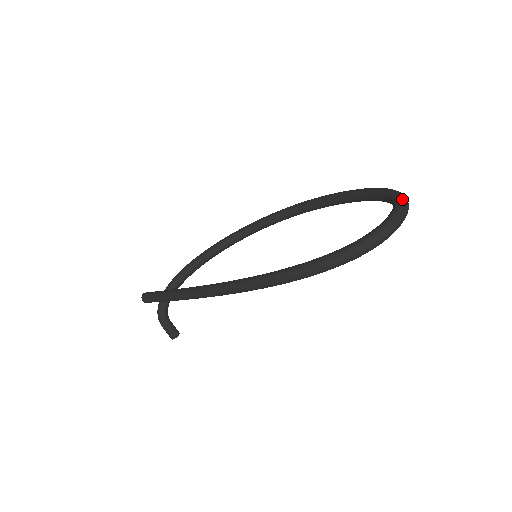
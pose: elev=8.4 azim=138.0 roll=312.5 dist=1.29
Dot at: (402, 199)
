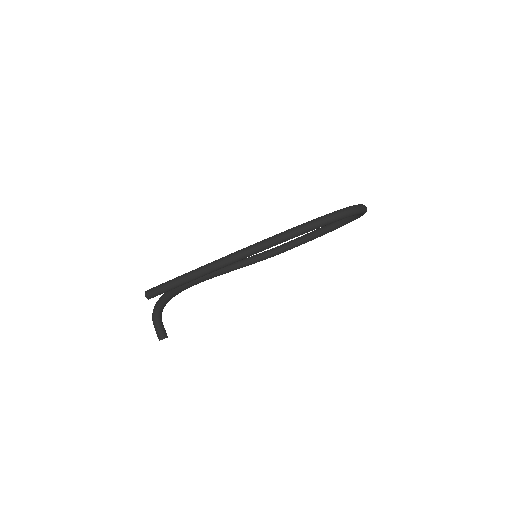
Dot at: occluded
